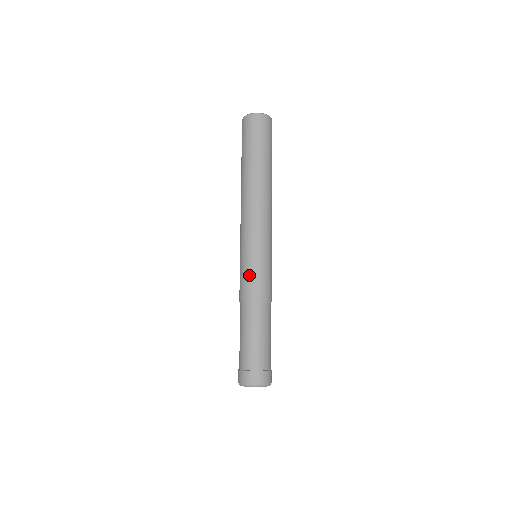
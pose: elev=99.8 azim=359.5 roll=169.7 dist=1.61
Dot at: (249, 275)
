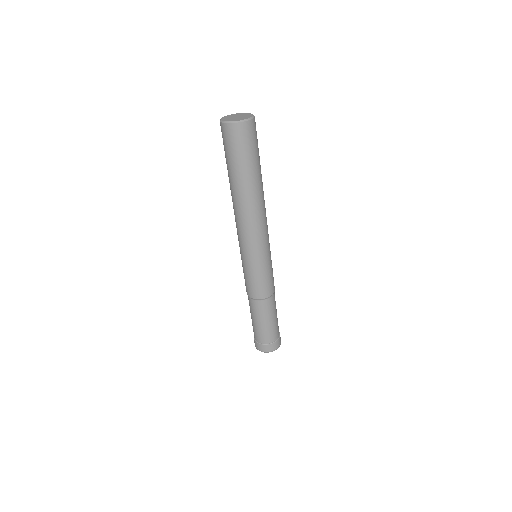
Dot at: (262, 280)
